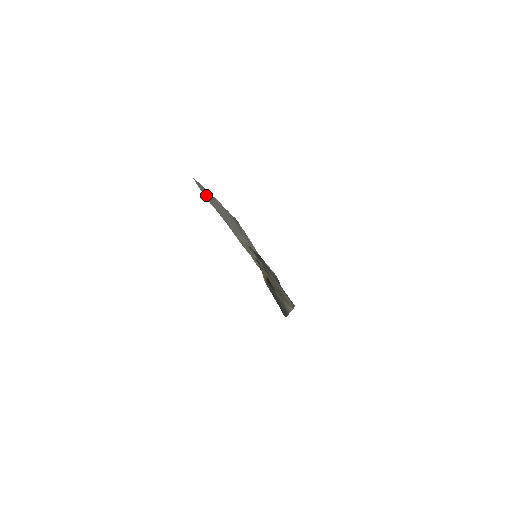
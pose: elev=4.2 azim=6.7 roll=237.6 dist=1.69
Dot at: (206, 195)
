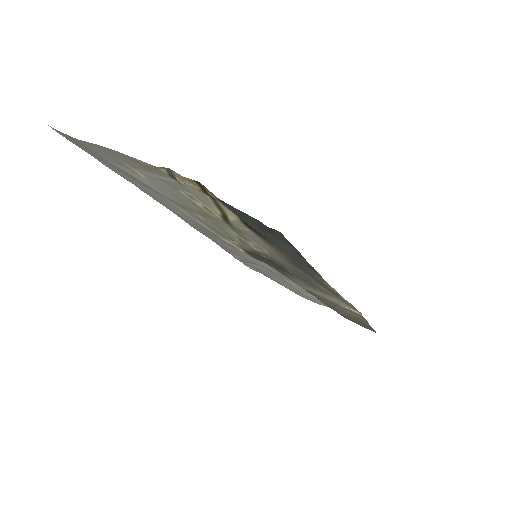
Dot at: (91, 151)
